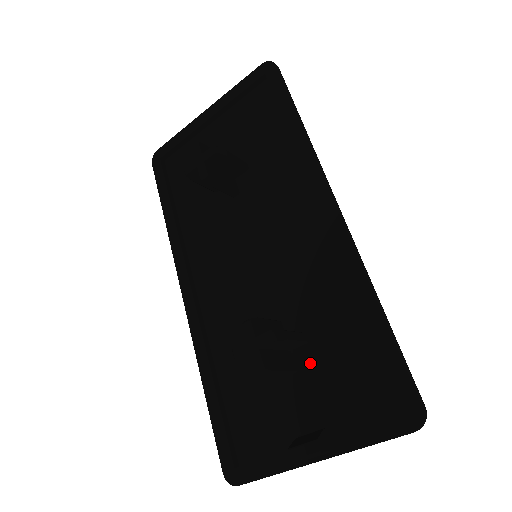
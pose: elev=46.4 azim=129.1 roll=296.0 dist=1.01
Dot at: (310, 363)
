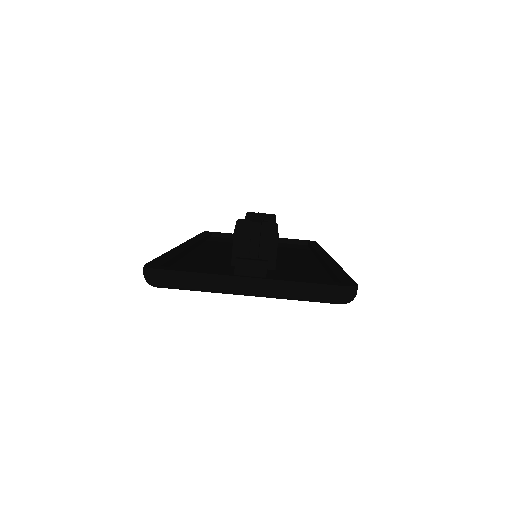
Dot at: (271, 272)
